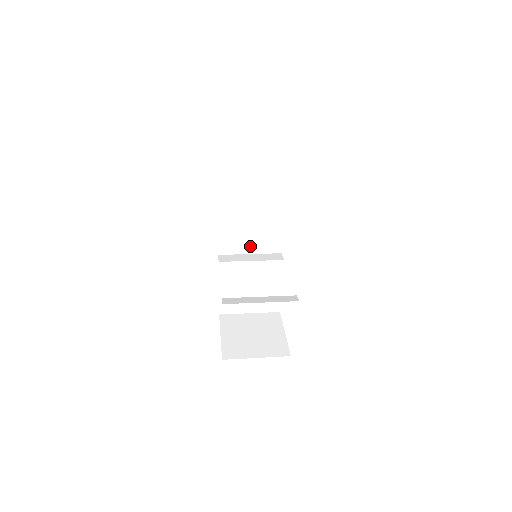
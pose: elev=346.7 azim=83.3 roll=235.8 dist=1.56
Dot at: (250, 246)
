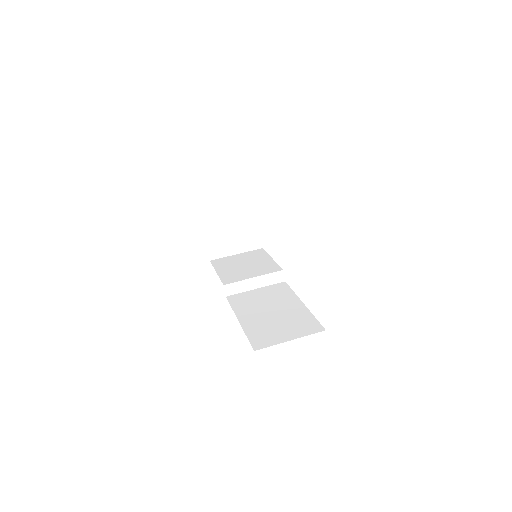
Dot at: occluded
